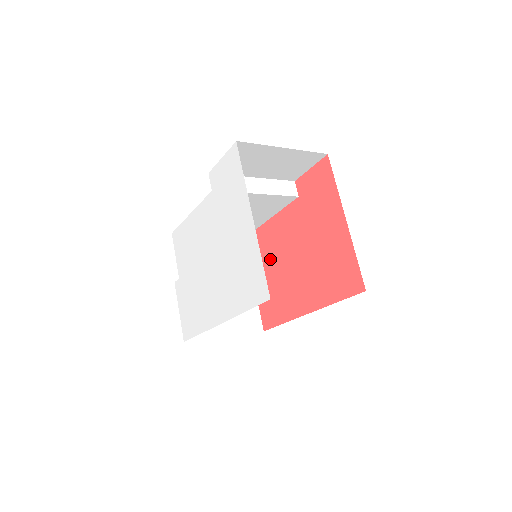
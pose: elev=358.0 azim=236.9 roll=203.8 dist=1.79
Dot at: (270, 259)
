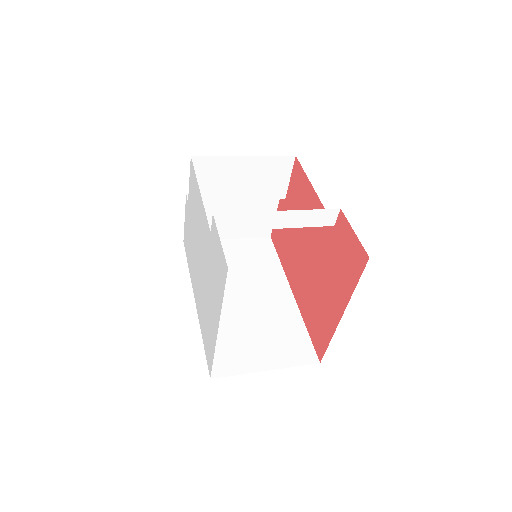
Dot at: occluded
